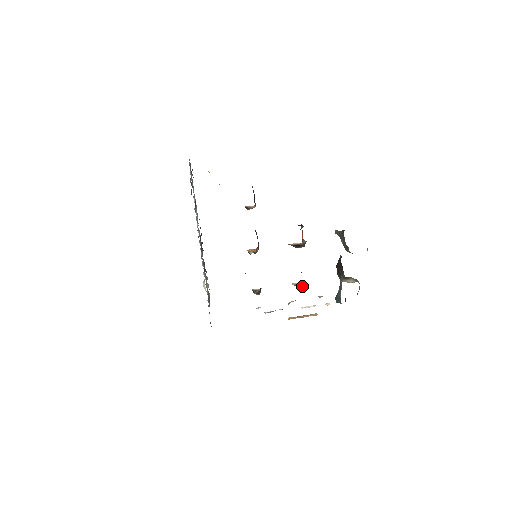
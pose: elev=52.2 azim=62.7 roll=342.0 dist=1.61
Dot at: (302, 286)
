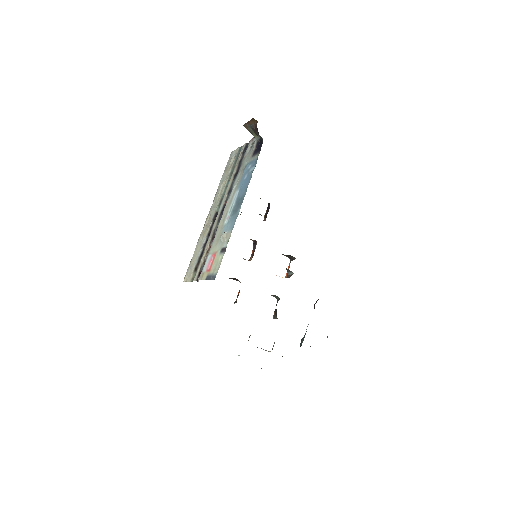
Dot at: occluded
